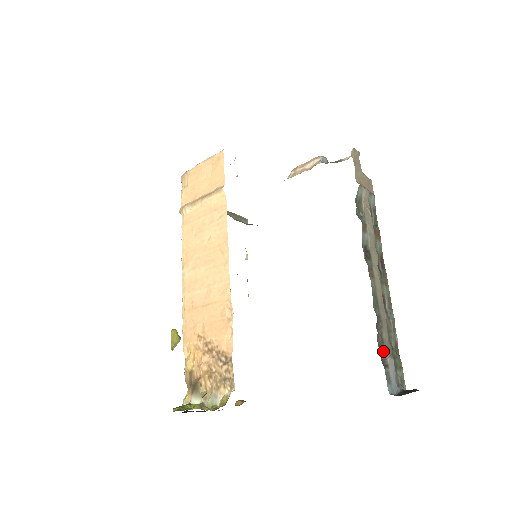
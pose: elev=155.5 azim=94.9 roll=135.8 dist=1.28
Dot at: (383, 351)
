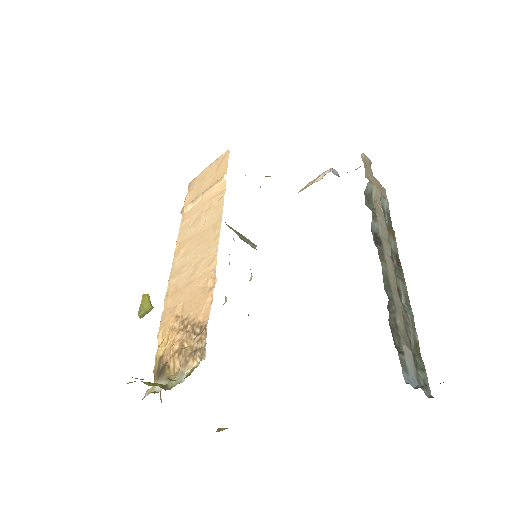
Dot at: (397, 336)
